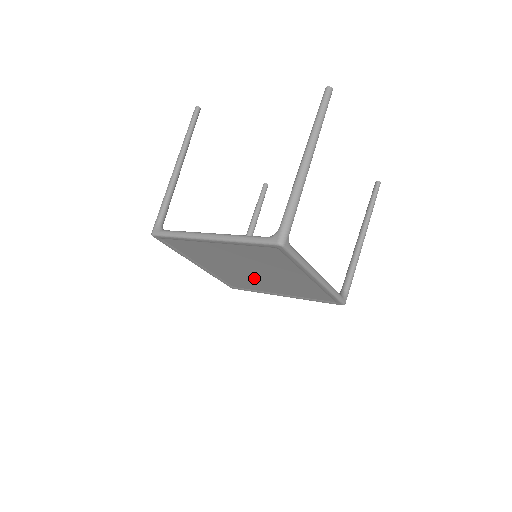
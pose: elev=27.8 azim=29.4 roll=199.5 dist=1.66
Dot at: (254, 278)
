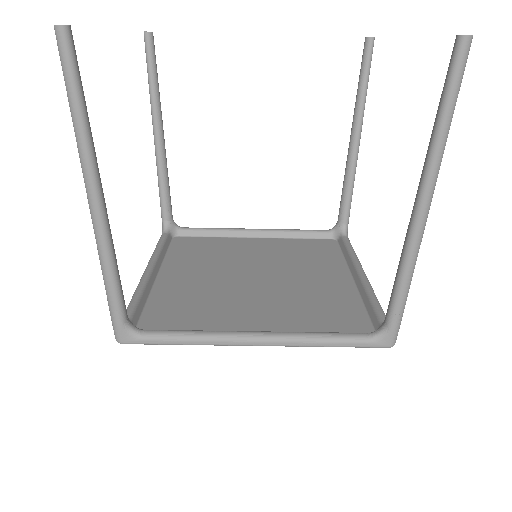
Dot at: (286, 272)
